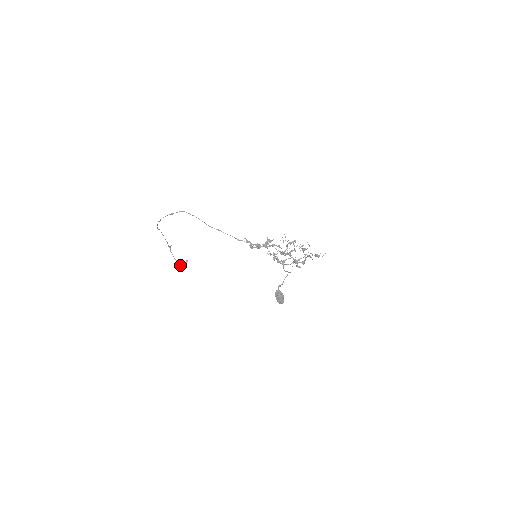
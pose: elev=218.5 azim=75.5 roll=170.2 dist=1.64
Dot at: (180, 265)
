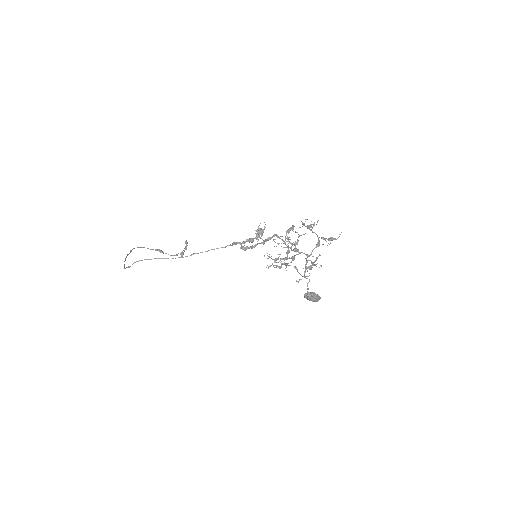
Dot at: occluded
